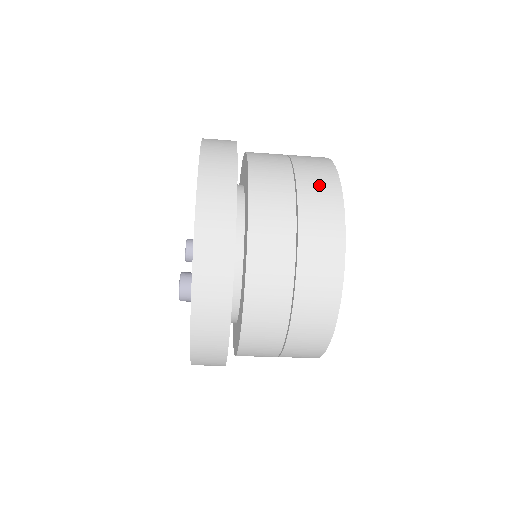
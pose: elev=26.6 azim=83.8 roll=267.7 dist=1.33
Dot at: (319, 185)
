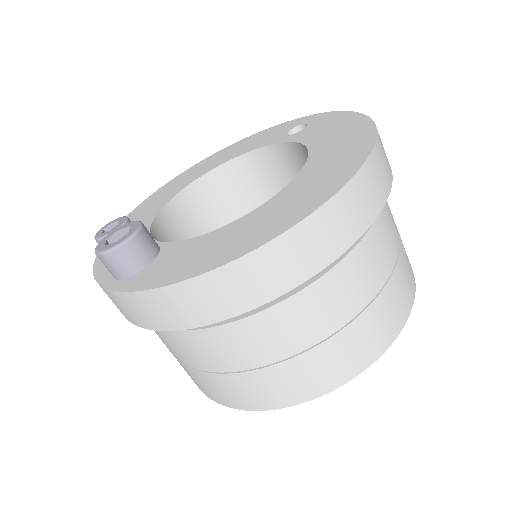
Dot at: occluded
